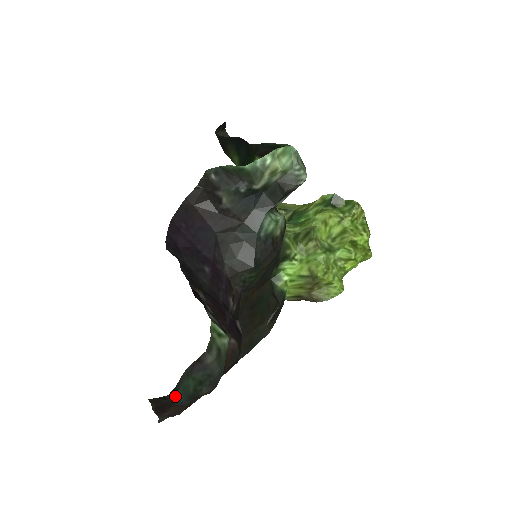
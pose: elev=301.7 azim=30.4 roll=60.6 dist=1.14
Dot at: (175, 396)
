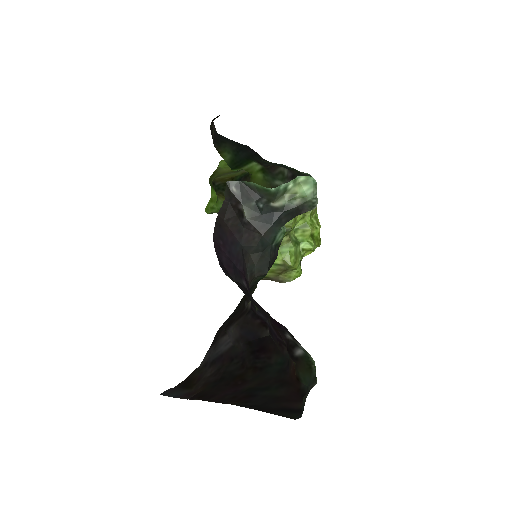
Dot at: (301, 416)
